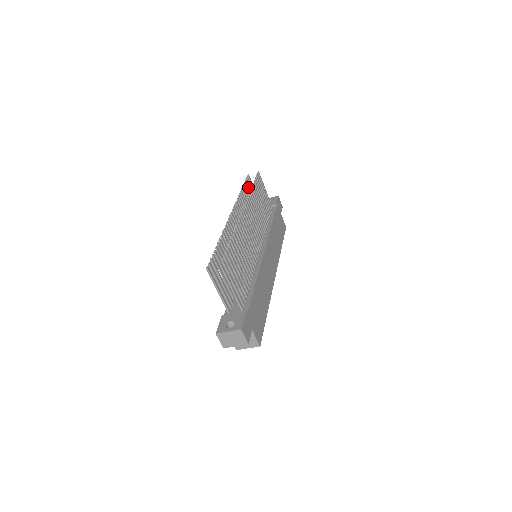
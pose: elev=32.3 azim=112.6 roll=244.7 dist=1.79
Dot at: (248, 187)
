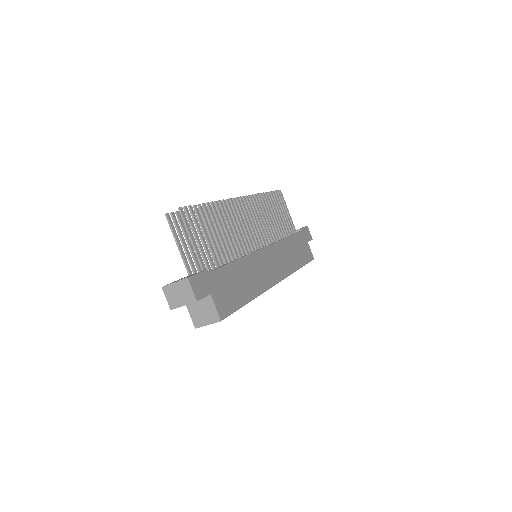
Dot at: occluded
